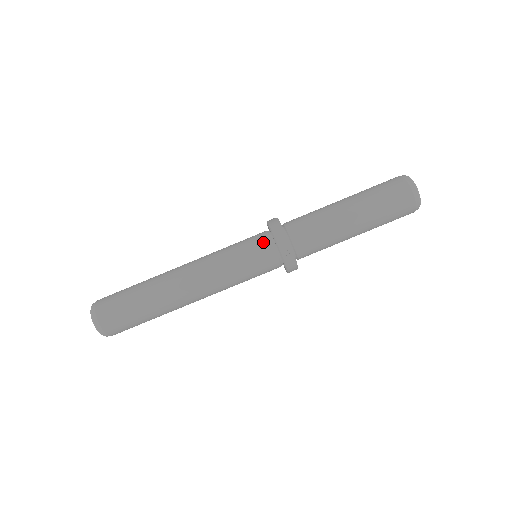
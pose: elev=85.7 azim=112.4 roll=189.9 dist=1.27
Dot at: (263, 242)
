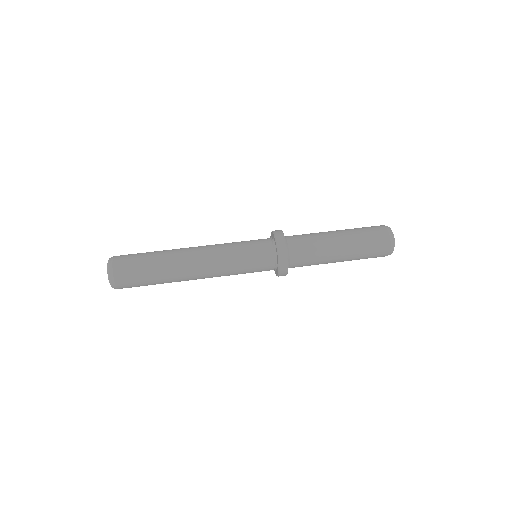
Dot at: occluded
